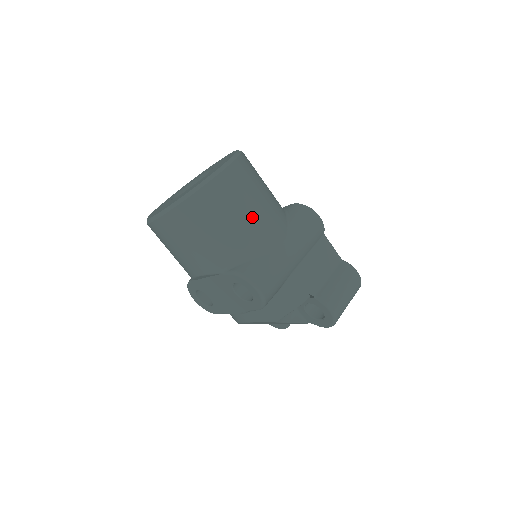
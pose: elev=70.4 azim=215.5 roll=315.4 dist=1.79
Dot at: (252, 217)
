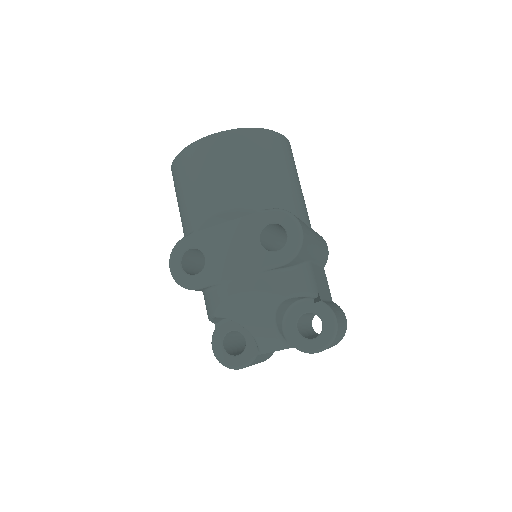
Dot at: (297, 186)
